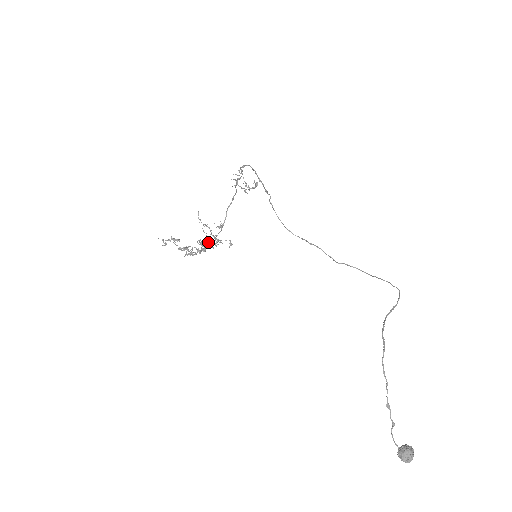
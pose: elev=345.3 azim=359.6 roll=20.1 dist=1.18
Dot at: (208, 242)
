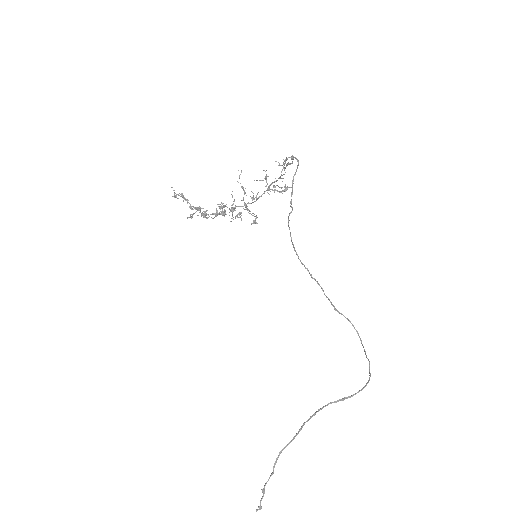
Dot at: (232, 209)
